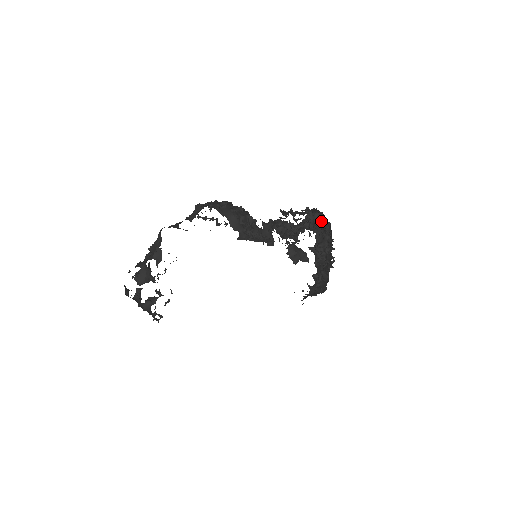
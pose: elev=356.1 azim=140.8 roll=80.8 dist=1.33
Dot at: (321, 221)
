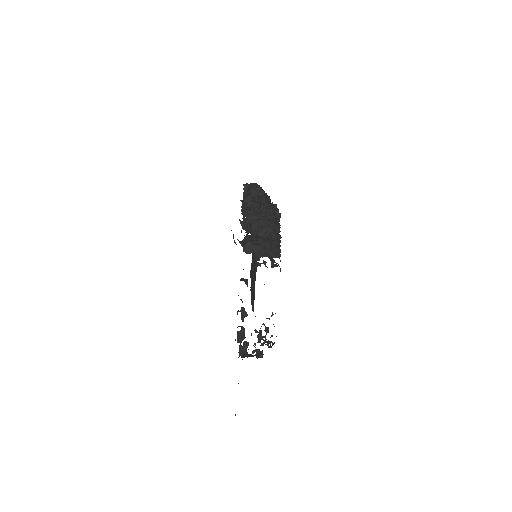
Dot at: (255, 189)
